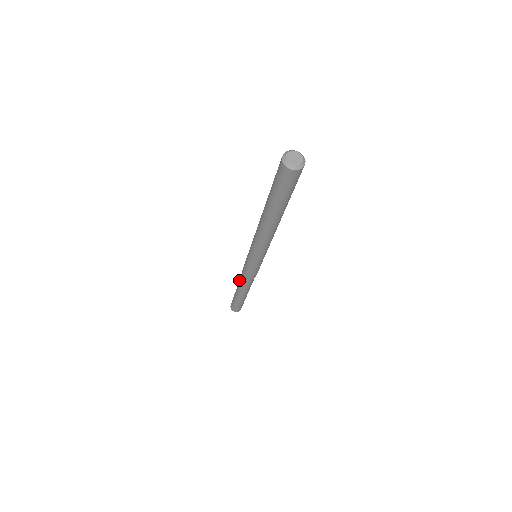
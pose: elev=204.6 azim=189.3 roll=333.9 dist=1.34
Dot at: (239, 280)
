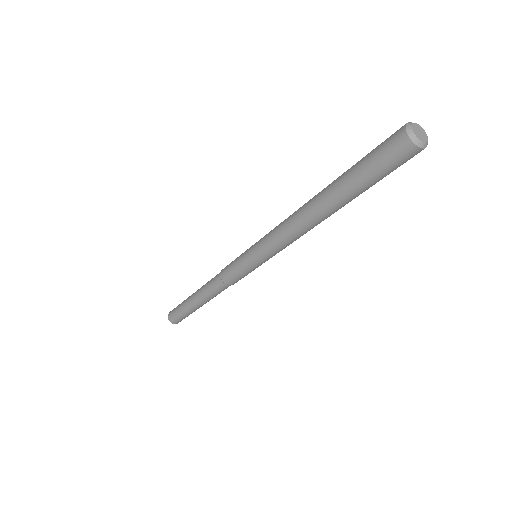
Dot at: (208, 291)
